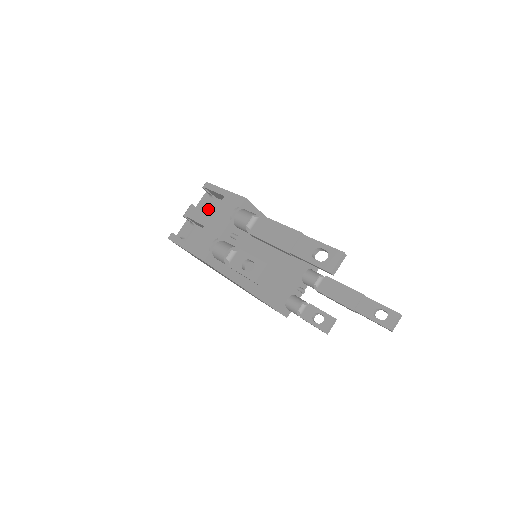
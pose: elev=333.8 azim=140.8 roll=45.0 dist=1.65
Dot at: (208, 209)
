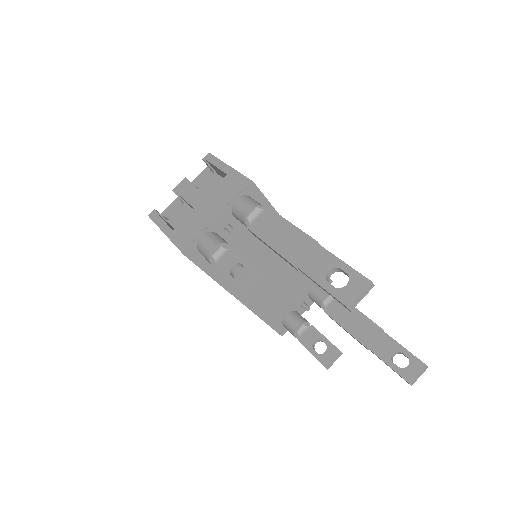
Dot at: (206, 187)
